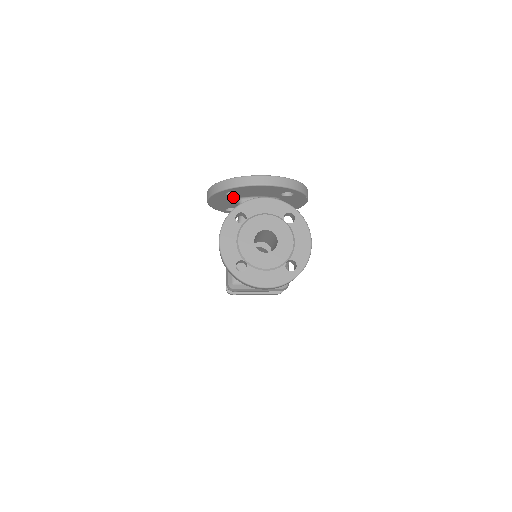
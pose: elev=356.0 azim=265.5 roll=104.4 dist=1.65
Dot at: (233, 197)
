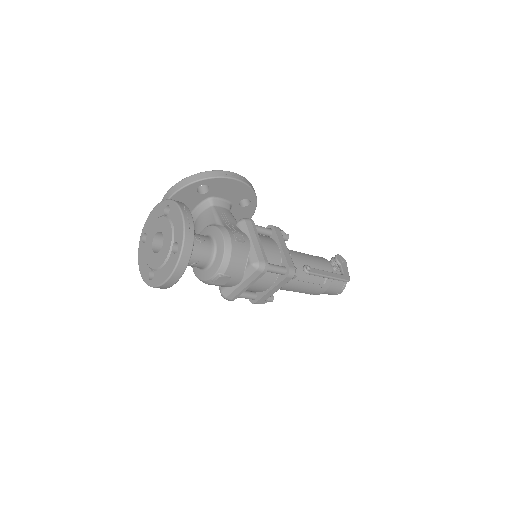
Dot at: occluded
